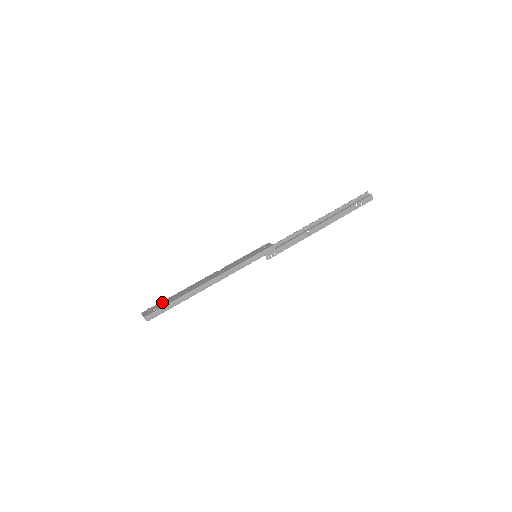
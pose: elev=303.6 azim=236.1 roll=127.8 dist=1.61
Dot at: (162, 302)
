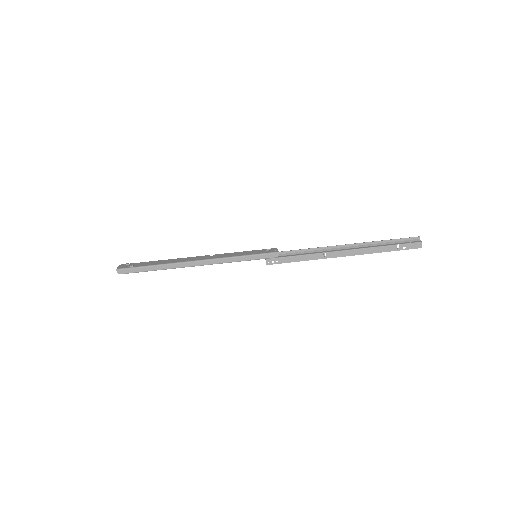
Dot at: (143, 262)
